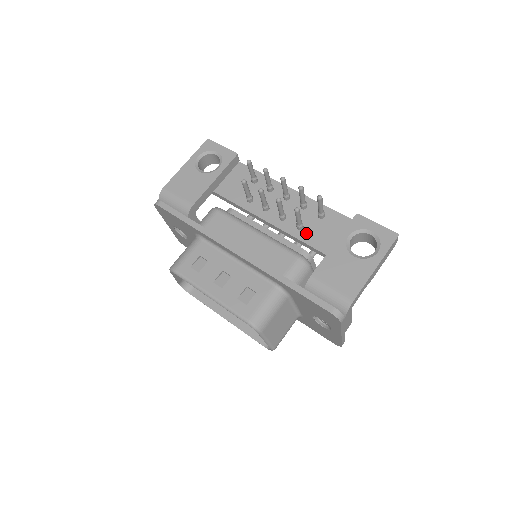
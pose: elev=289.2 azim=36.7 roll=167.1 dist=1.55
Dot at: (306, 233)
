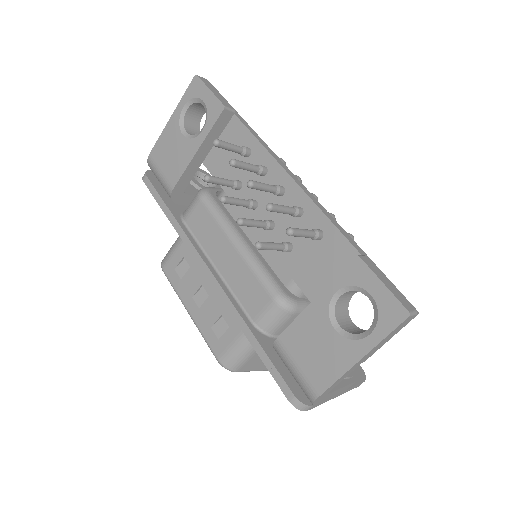
Dot at: (294, 259)
